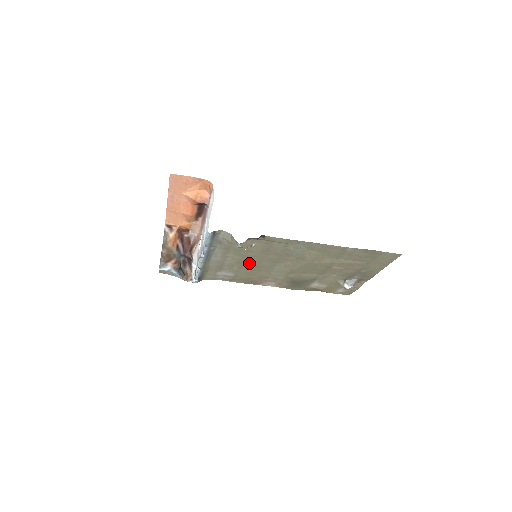
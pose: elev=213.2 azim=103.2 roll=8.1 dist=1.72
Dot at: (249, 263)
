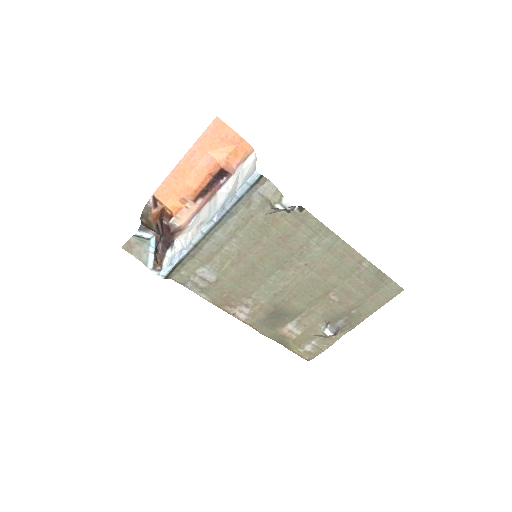
Dot at: (250, 258)
